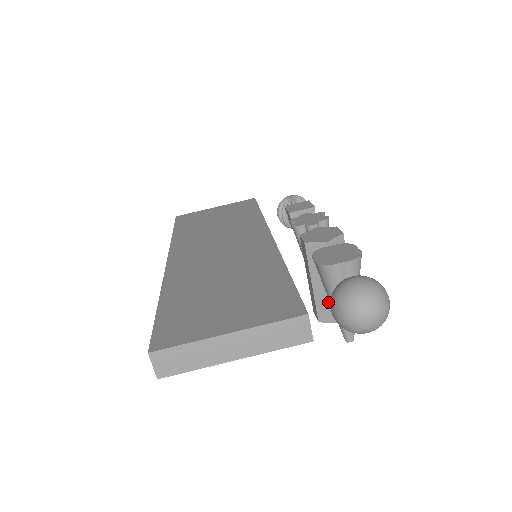
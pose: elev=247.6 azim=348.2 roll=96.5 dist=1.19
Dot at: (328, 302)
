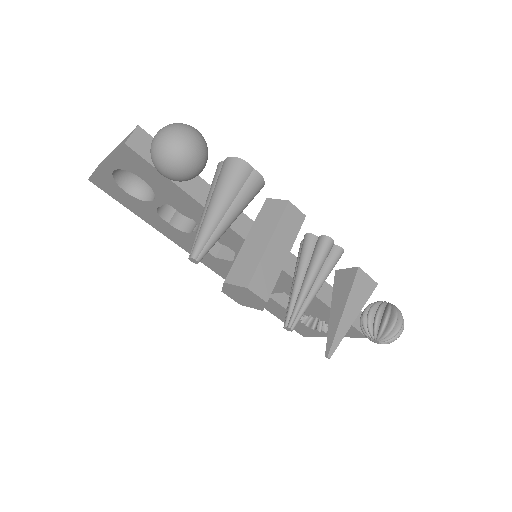
Dot at: occluded
